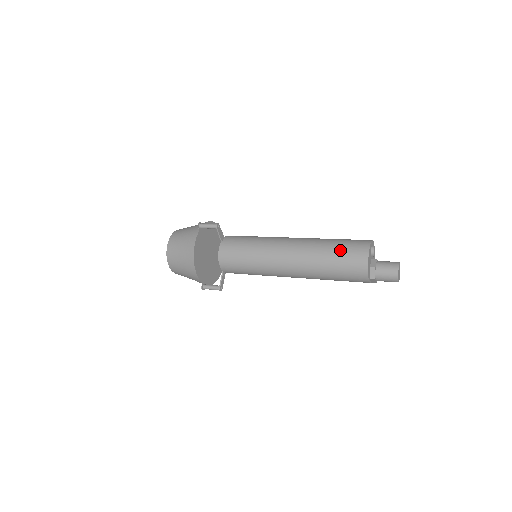
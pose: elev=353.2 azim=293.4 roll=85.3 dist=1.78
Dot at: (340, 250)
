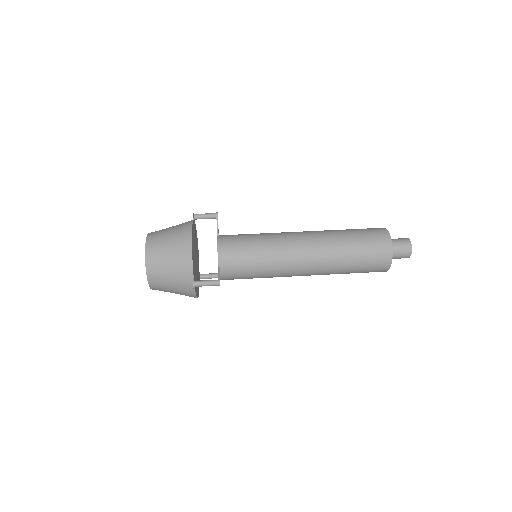
Dot at: (361, 270)
